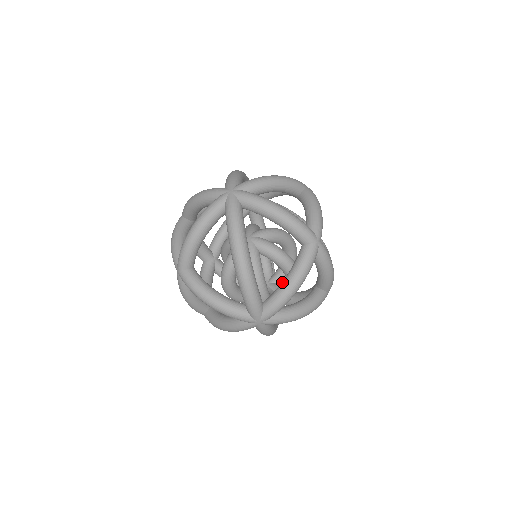
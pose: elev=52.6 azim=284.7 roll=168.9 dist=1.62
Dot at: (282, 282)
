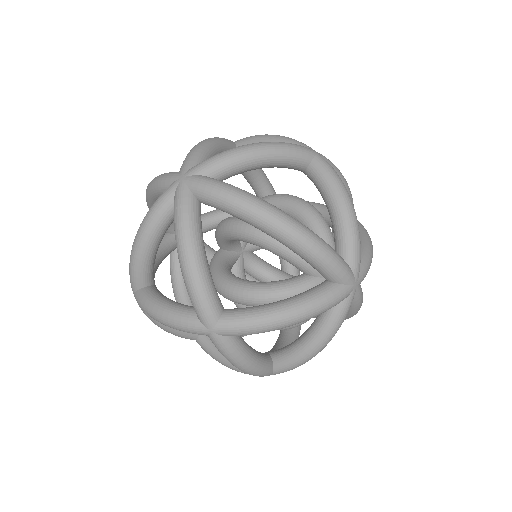
Dot at: occluded
